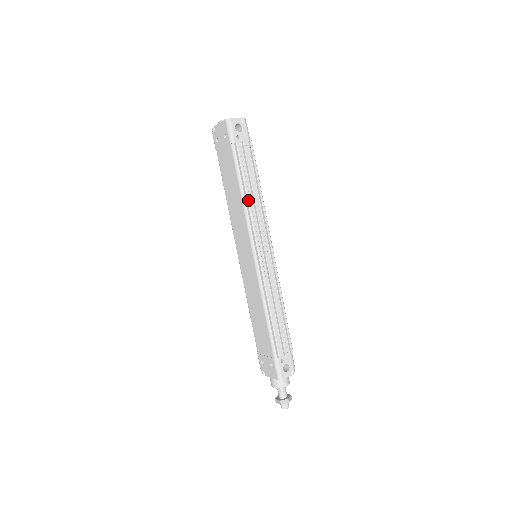
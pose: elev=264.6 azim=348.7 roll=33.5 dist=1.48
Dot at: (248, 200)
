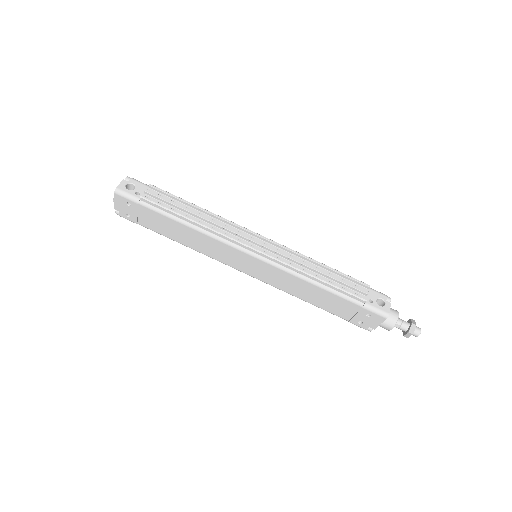
Dot at: (199, 224)
